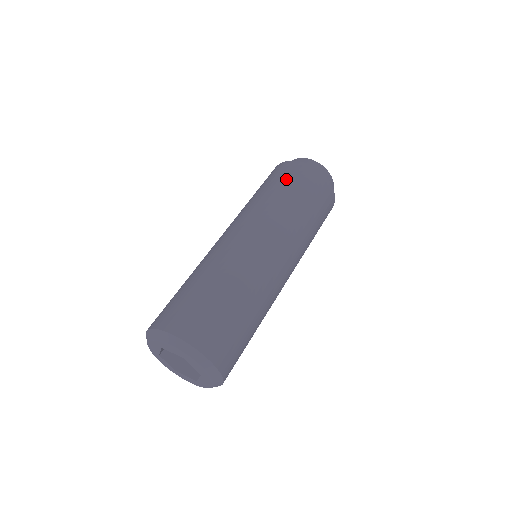
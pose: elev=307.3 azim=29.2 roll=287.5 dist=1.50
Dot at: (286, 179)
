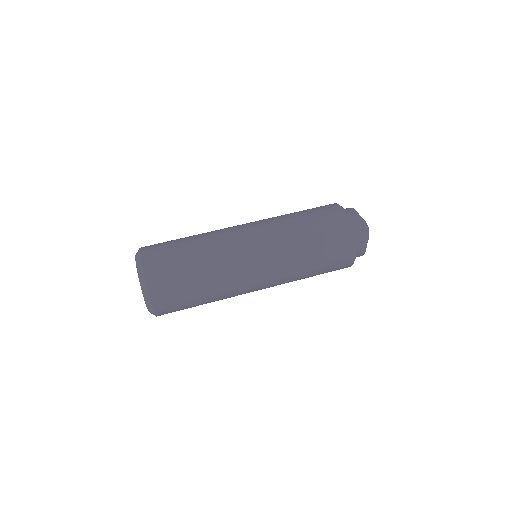
Dot at: occluded
